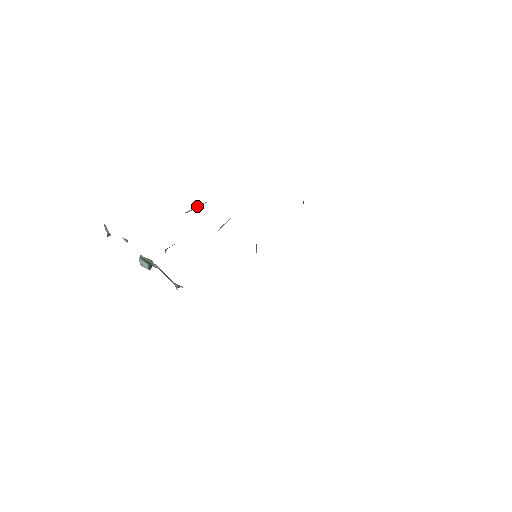
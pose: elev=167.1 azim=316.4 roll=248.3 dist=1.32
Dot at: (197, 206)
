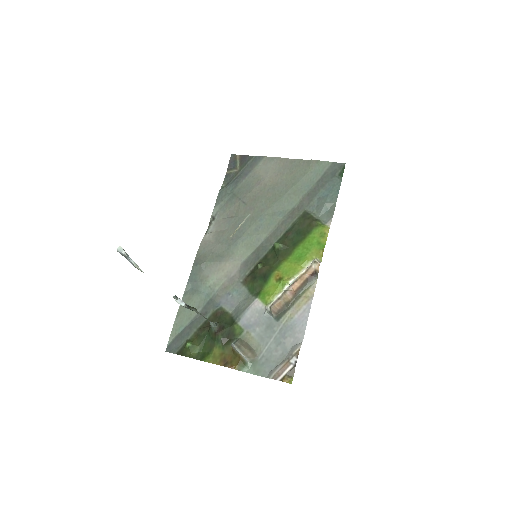
Dot at: occluded
